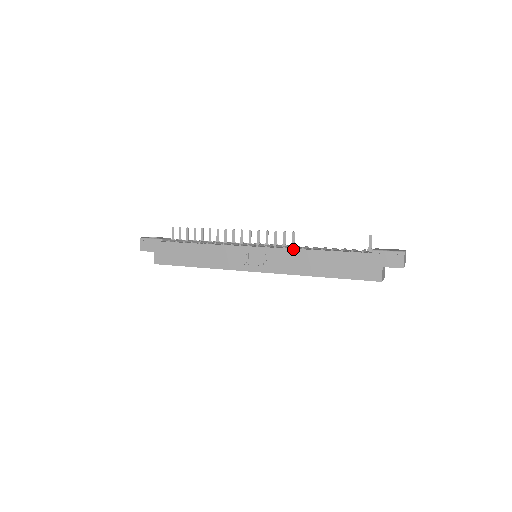
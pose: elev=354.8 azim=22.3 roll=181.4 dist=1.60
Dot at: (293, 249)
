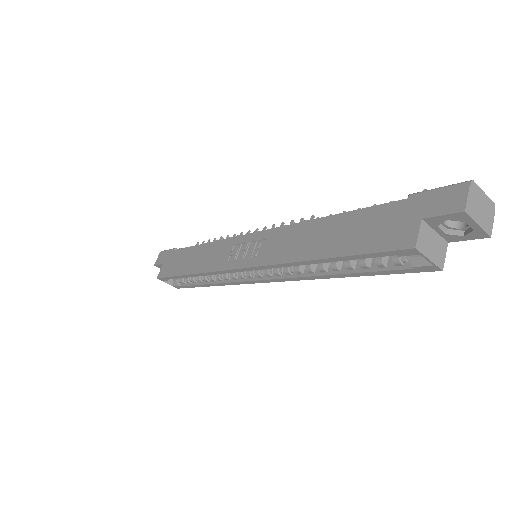
Dot at: (292, 224)
